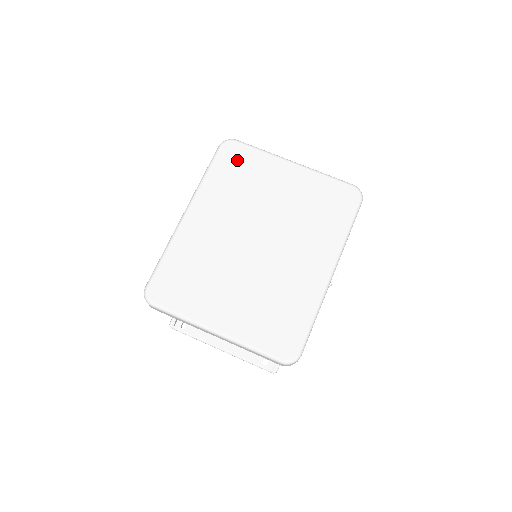
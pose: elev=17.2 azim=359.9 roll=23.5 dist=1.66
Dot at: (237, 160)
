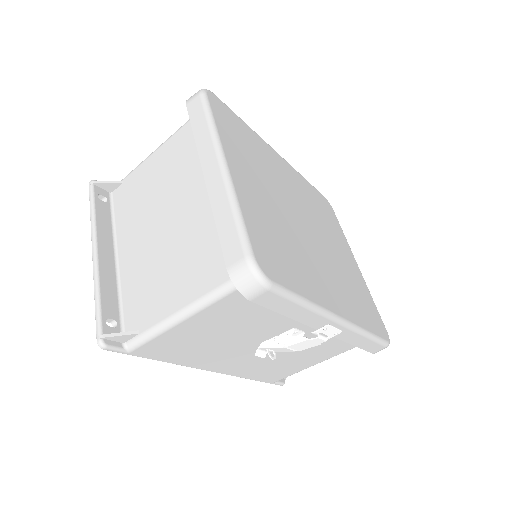
Dot at: (328, 210)
